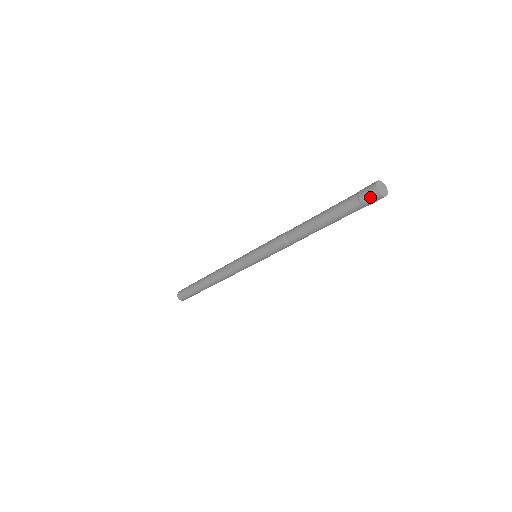
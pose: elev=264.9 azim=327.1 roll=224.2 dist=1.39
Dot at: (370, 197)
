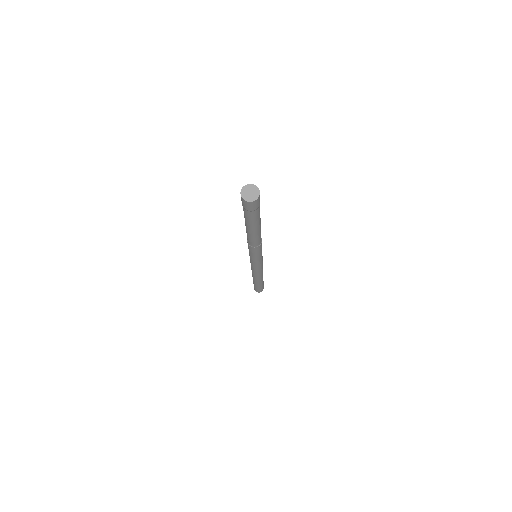
Dot at: (246, 205)
